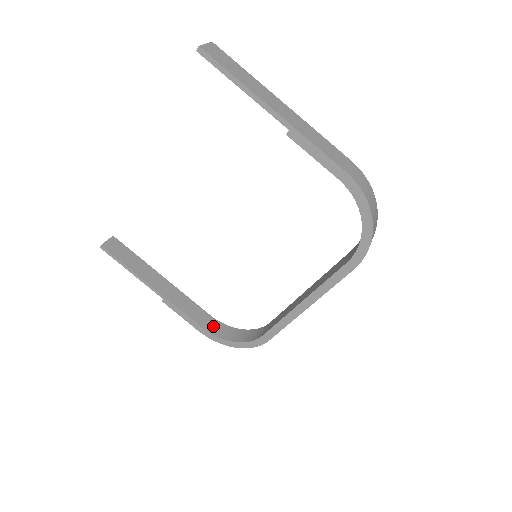
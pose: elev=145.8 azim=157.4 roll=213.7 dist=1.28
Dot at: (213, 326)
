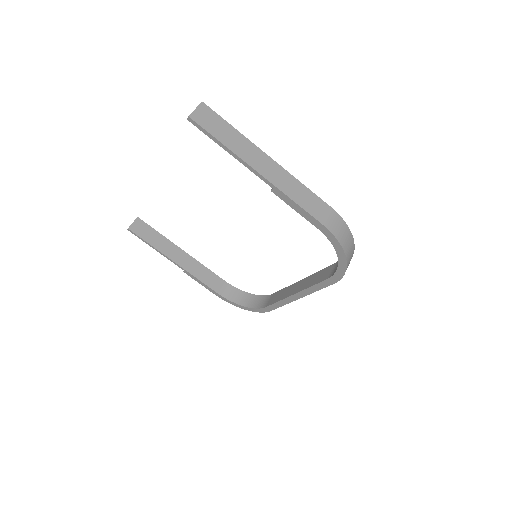
Dot at: (227, 291)
